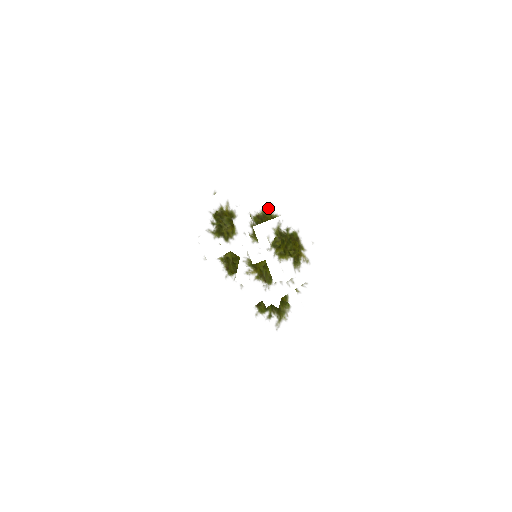
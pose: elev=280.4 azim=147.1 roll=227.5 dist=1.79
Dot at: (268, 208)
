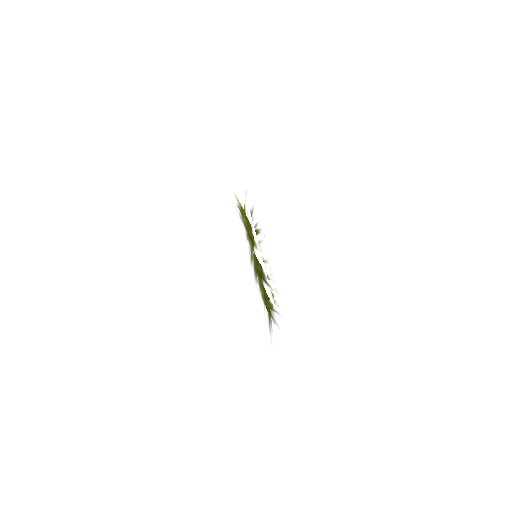
Dot at: occluded
